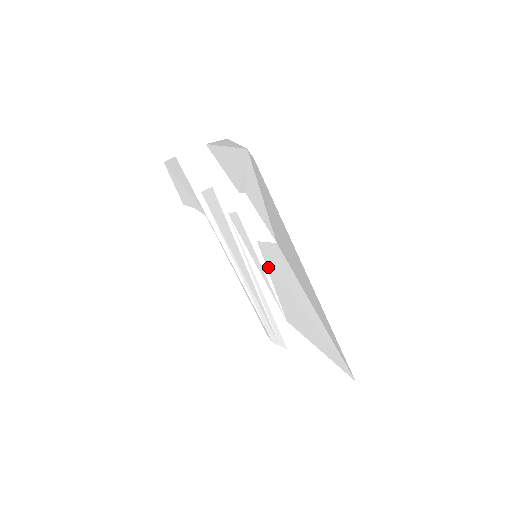
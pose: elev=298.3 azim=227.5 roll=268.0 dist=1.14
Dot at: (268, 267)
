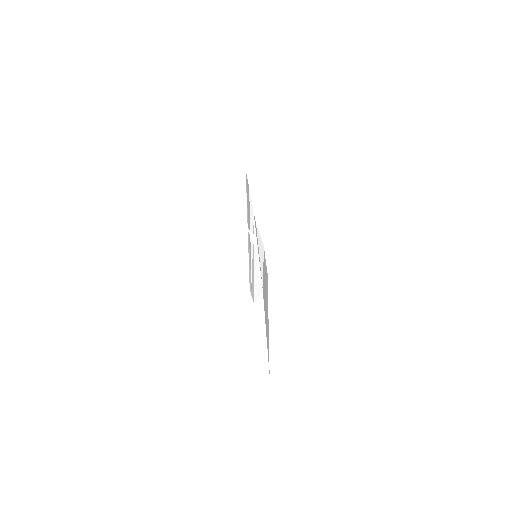
Dot at: occluded
